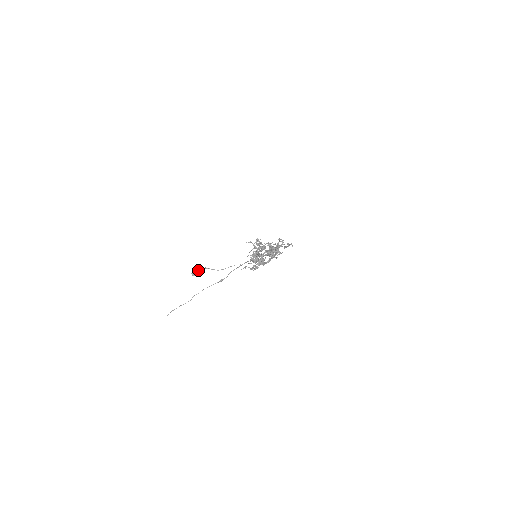
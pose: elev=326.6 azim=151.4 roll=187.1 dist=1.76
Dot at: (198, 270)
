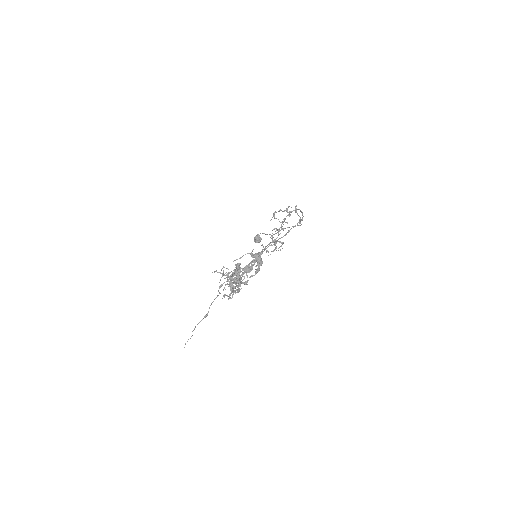
Dot at: (258, 237)
